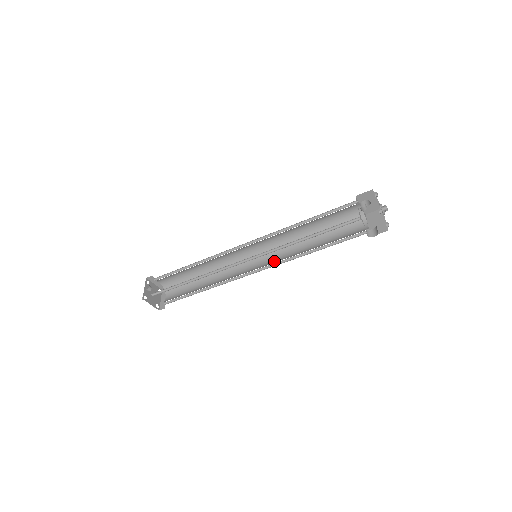
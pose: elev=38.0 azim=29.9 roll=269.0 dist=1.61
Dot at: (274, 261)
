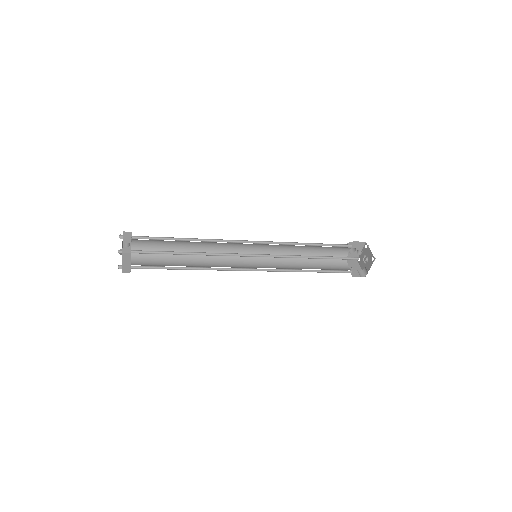
Dot at: (268, 267)
